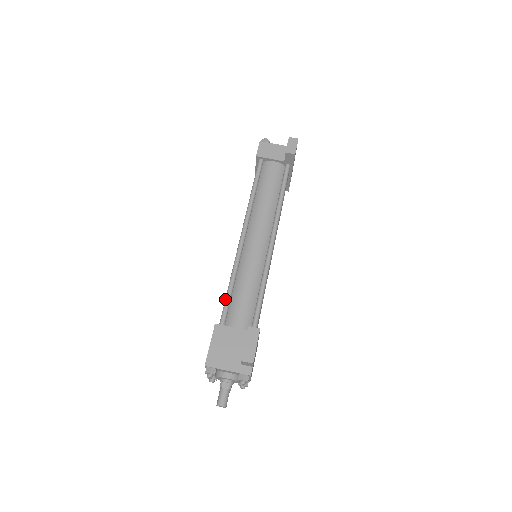
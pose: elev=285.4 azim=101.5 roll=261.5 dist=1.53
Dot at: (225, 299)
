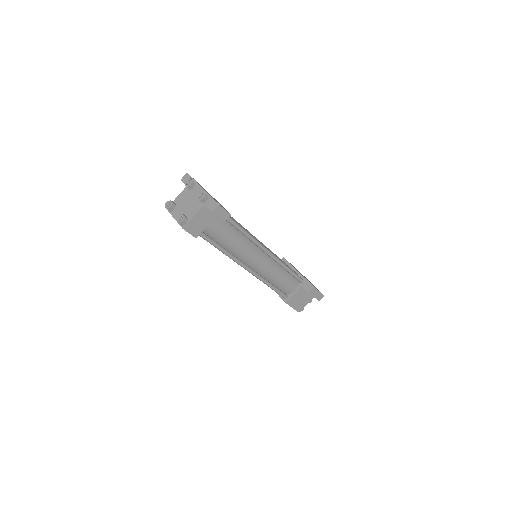
Dot at: (276, 292)
